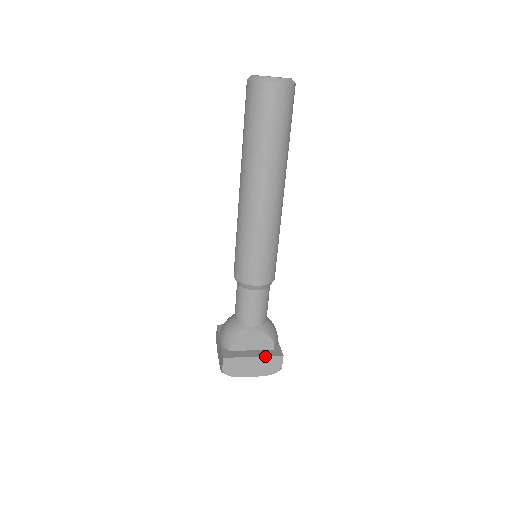
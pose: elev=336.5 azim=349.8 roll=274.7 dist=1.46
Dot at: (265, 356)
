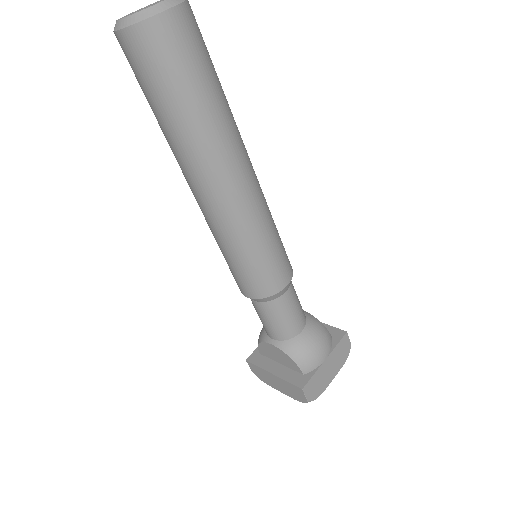
Dot at: (283, 379)
